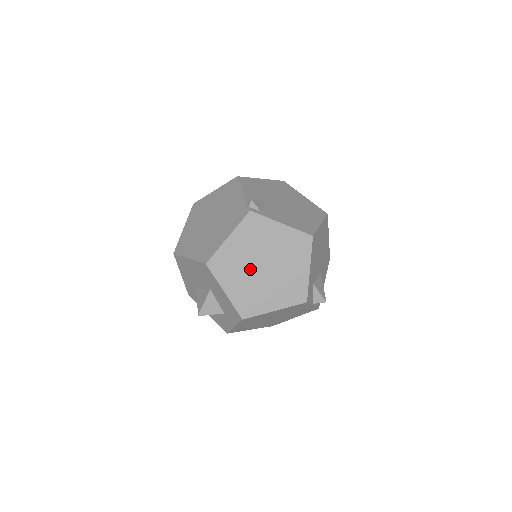
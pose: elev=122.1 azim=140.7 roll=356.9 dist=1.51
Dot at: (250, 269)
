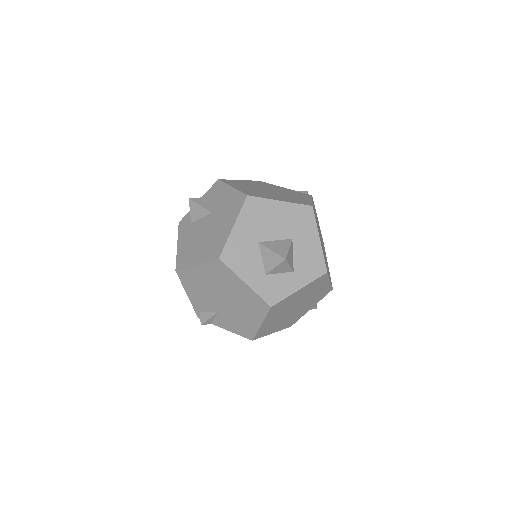
Dot at: occluded
